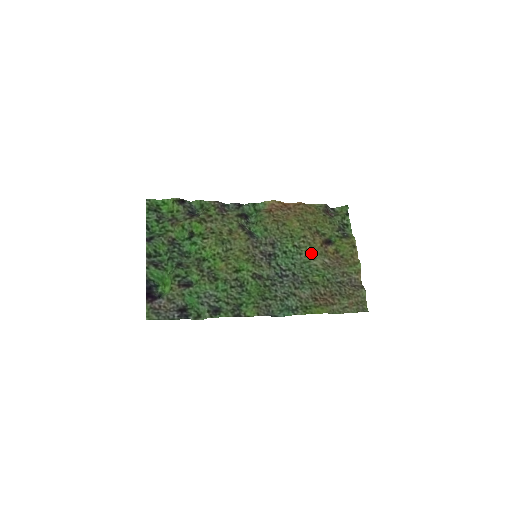
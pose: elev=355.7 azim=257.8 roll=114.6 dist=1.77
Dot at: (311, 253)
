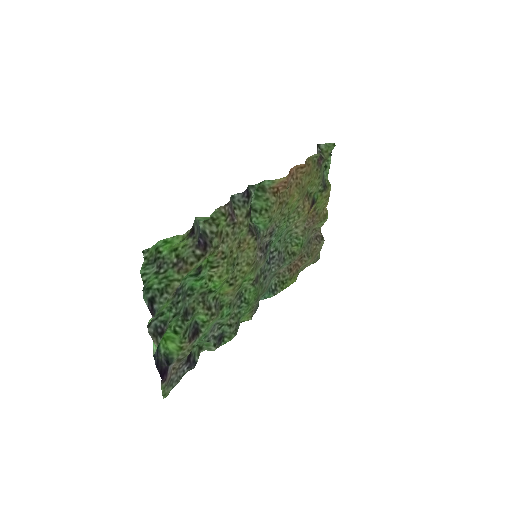
Dot at: (297, 222)
